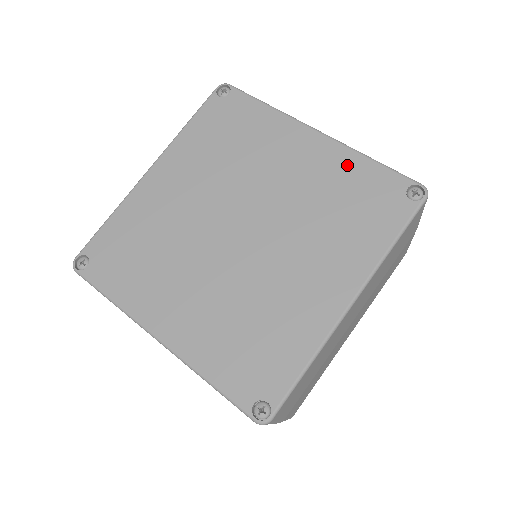
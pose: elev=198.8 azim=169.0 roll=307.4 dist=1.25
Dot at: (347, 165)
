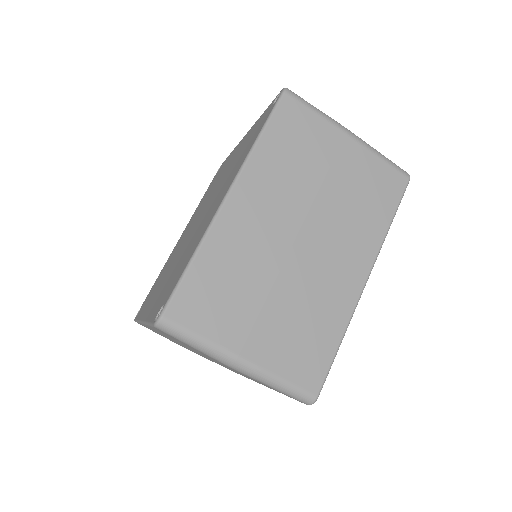
Dot at: (252, 130)
